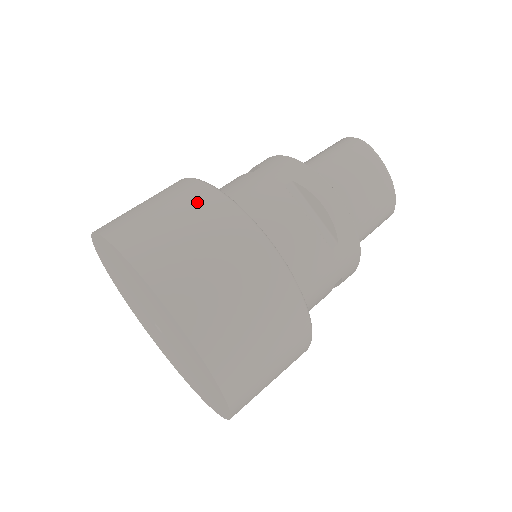
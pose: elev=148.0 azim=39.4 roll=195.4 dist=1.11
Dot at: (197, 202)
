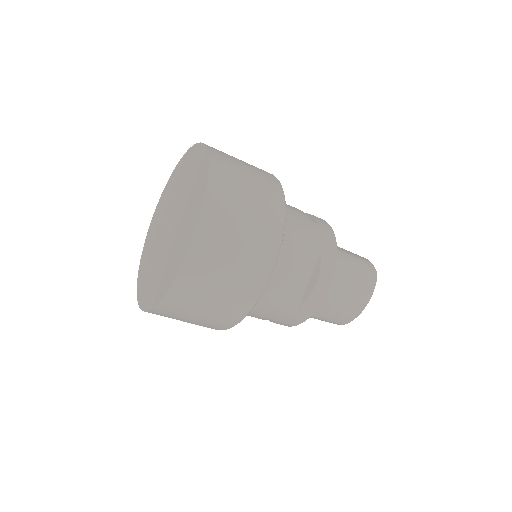
Dot at: (269, 207)
